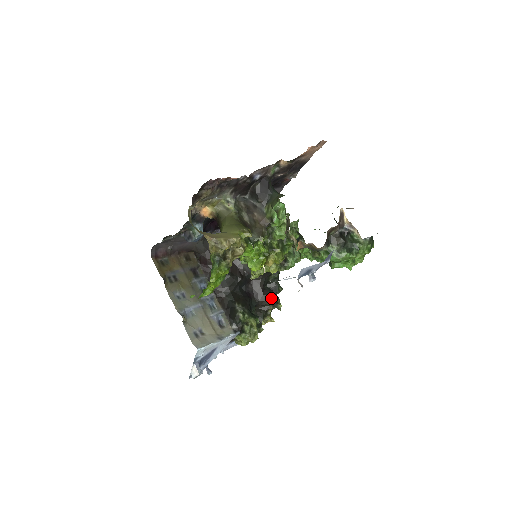
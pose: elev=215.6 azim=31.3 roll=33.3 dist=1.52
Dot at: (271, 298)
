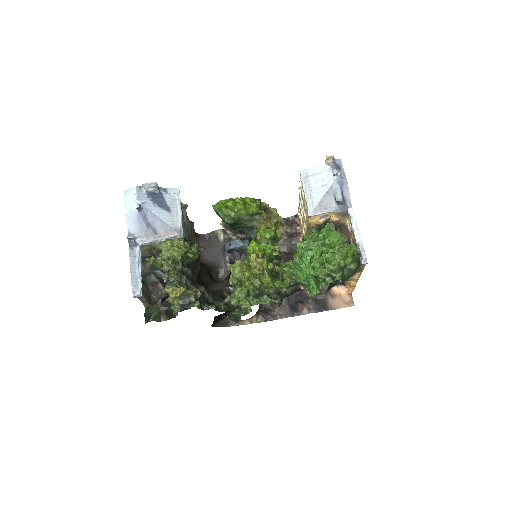
Dot at: (203, 295)
